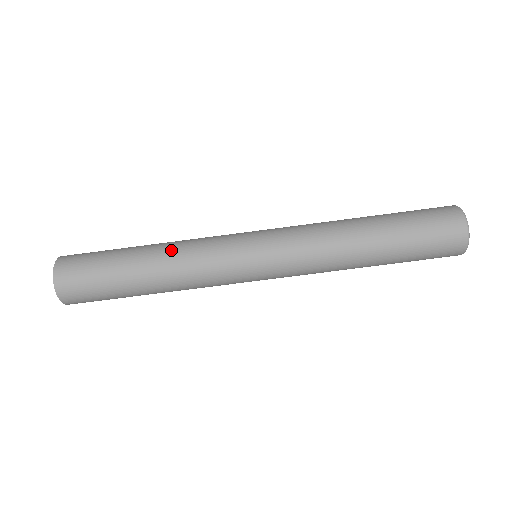
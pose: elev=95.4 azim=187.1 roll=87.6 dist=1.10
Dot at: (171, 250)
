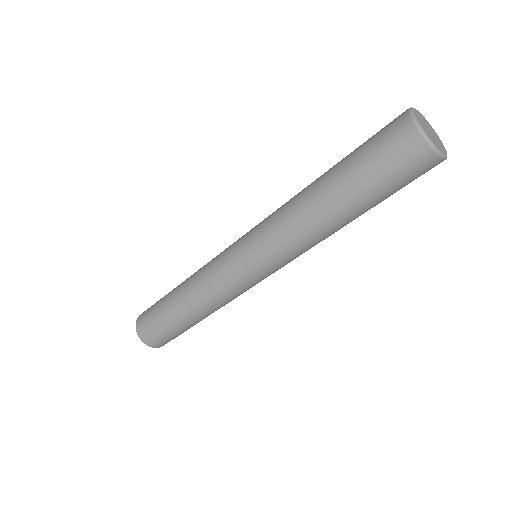
Dot at: (190, 285)
